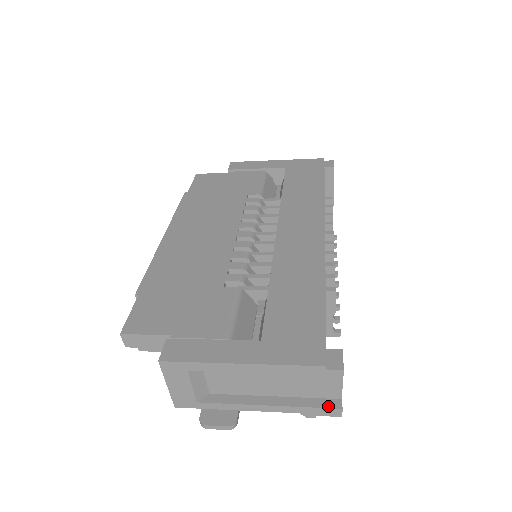
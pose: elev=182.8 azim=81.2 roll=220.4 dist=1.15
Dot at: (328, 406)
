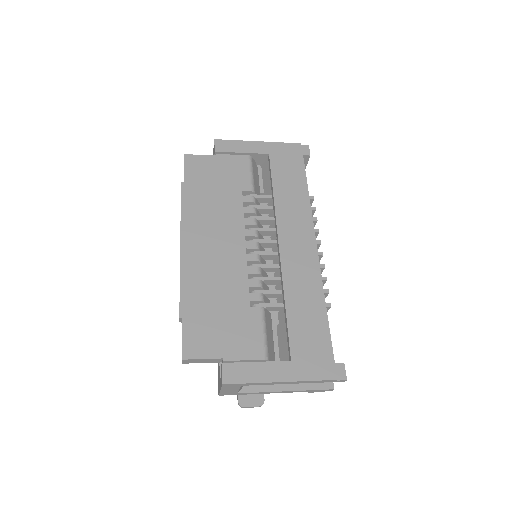
Dot at: (325, 388)
